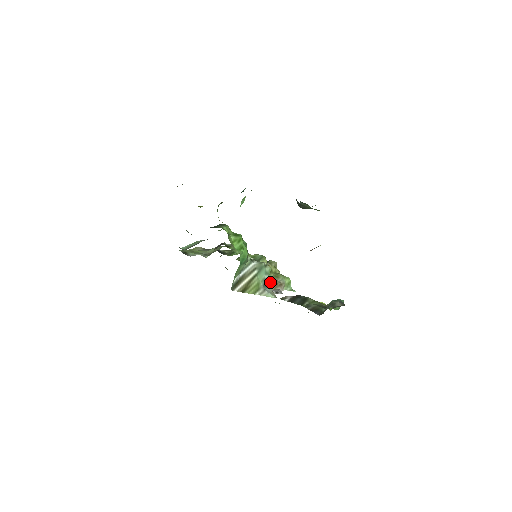
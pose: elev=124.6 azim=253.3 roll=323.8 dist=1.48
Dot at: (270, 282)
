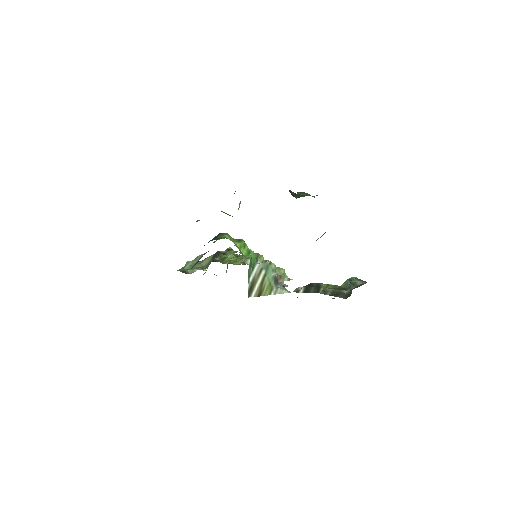
Dot at: occluded
